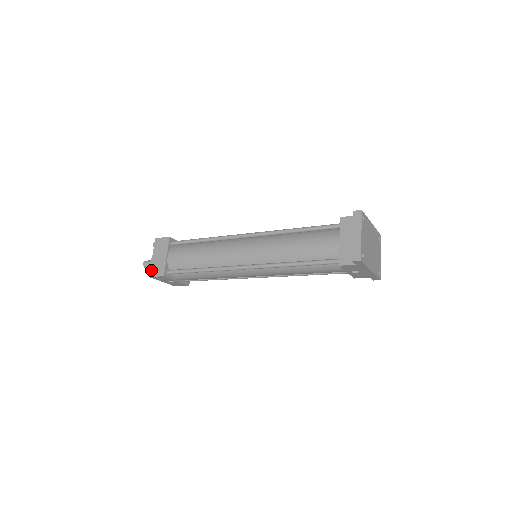
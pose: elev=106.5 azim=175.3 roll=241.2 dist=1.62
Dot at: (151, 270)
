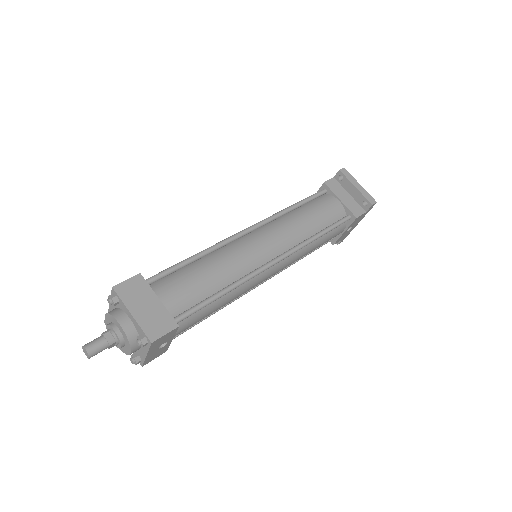
Dot at: (147, 332)
